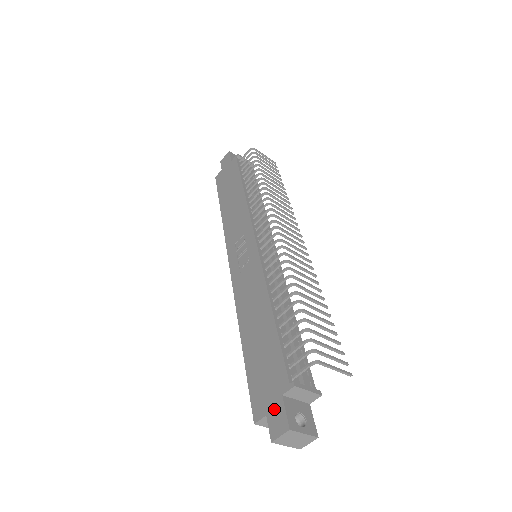
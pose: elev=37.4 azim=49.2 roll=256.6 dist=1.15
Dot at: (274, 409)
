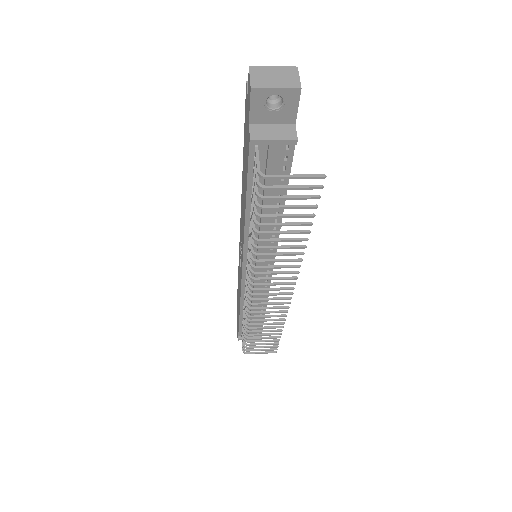
Dot at: (237, 325)
